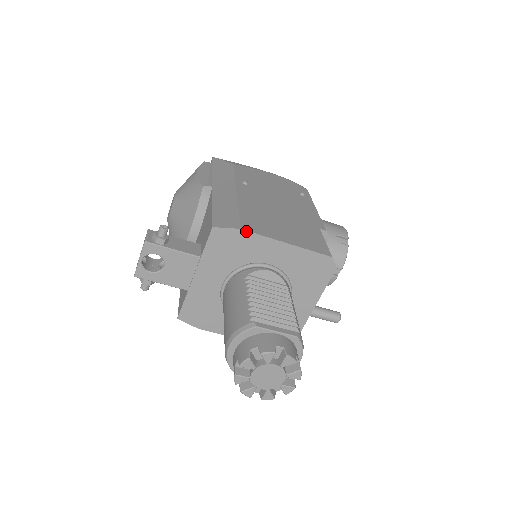
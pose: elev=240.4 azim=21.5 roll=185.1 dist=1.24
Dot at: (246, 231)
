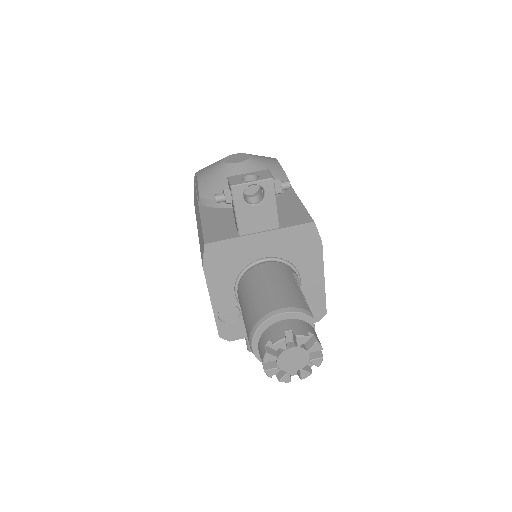
Dot at: (322, 246)
